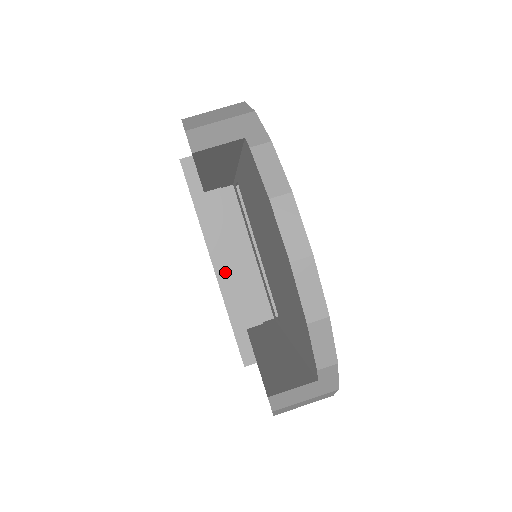
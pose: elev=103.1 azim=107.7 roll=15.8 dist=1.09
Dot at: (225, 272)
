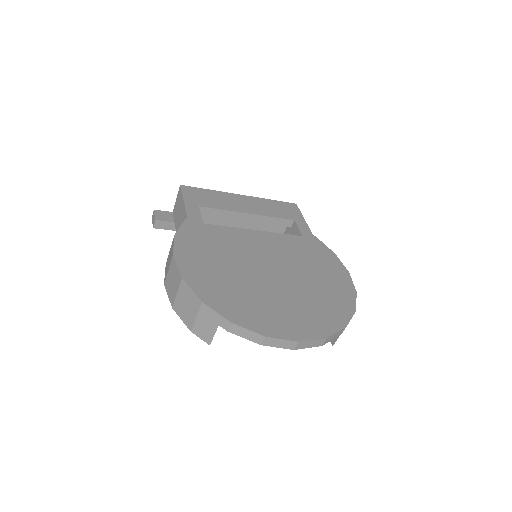
Dot at: occluded
